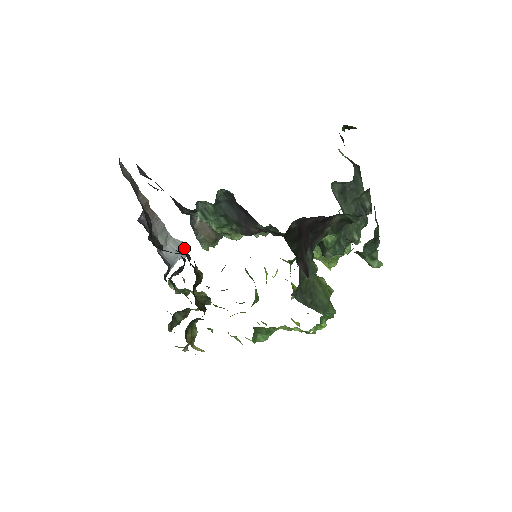
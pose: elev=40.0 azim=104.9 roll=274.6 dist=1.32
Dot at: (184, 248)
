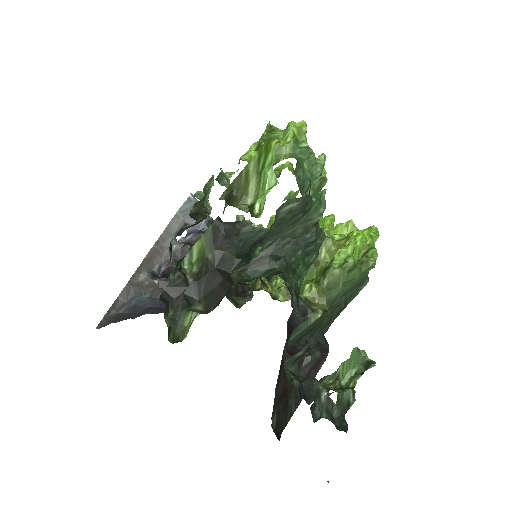
Dot at: (192, 201)
